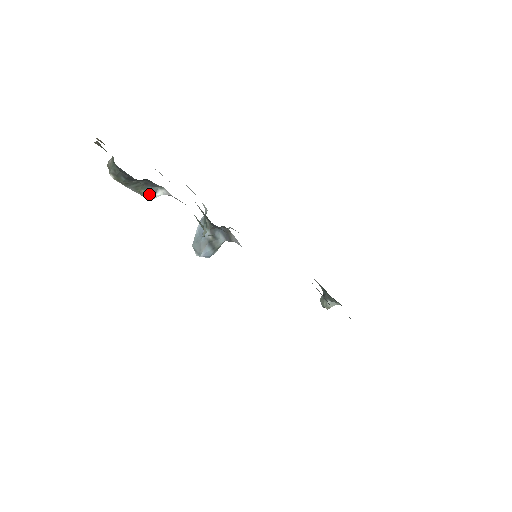
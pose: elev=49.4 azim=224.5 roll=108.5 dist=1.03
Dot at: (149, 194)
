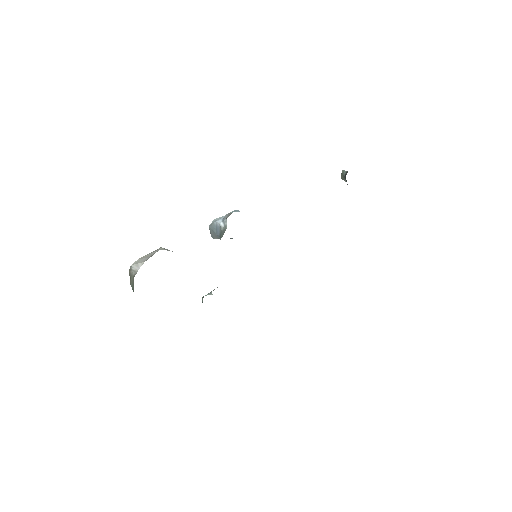
Dot at: occluded
